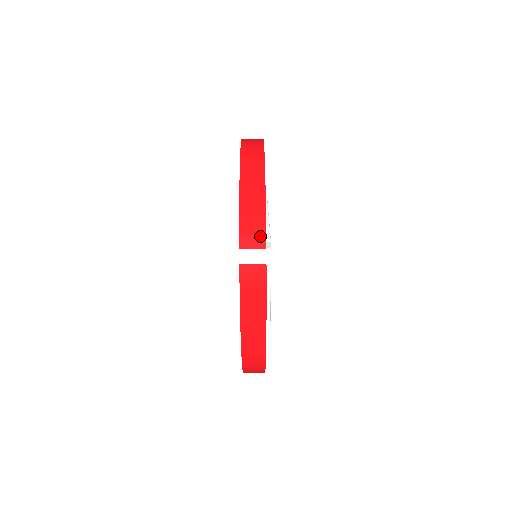
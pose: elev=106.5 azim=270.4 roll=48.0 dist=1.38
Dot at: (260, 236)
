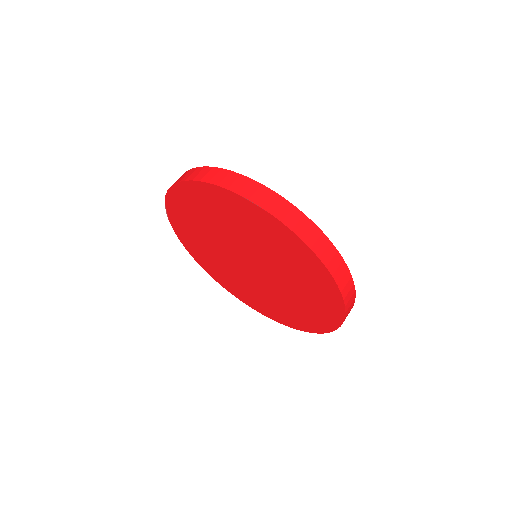
Dot at: (203, 170)
